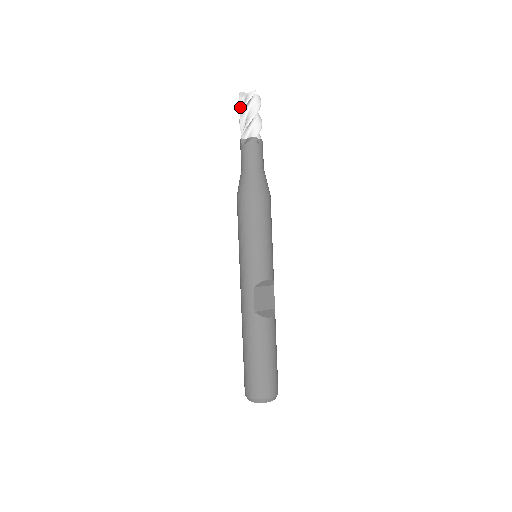
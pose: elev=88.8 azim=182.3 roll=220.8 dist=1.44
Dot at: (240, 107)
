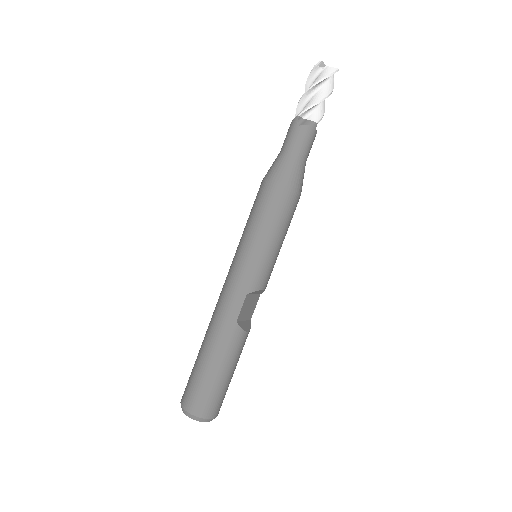
Dot at: (310, 76)
